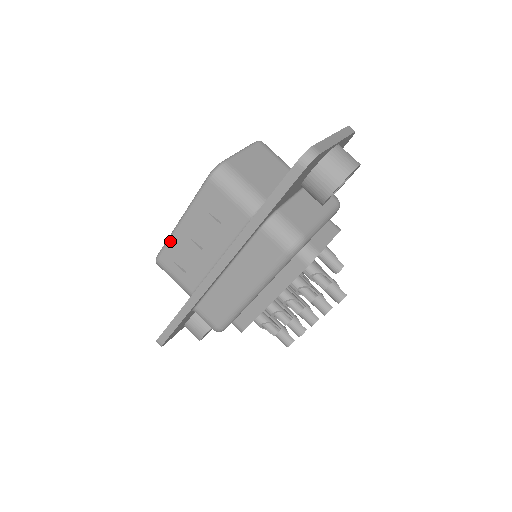
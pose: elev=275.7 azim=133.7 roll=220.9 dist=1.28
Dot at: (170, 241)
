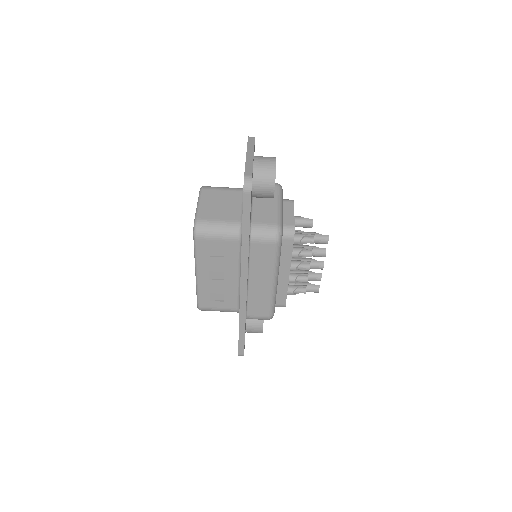
Dot at: (199, 291)
